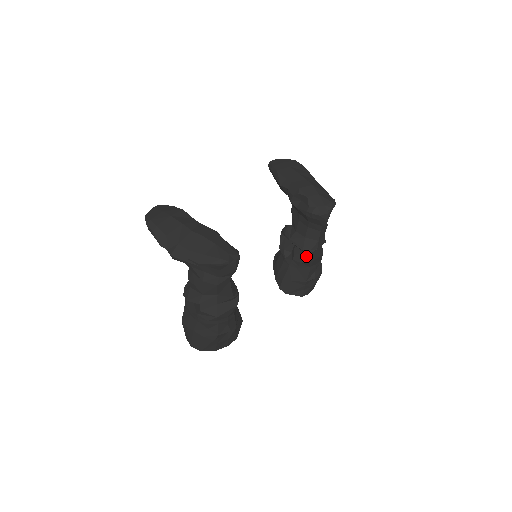
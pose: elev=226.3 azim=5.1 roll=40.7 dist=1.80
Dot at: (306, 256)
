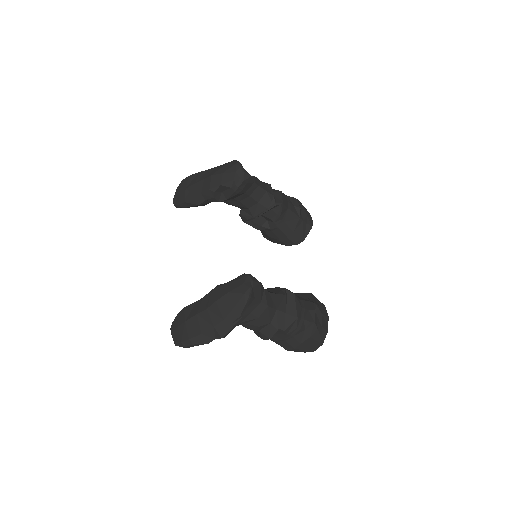
Dot at: (276, 209)
